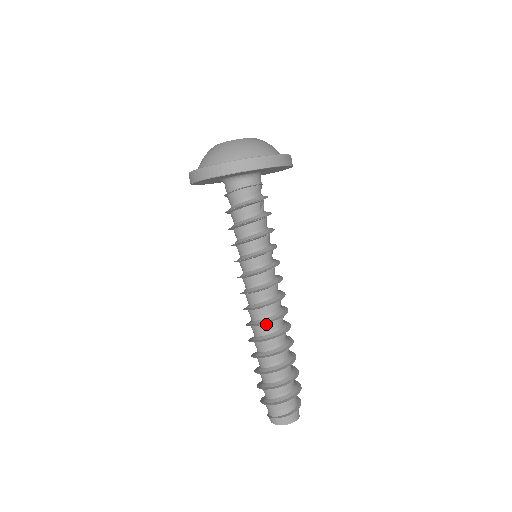
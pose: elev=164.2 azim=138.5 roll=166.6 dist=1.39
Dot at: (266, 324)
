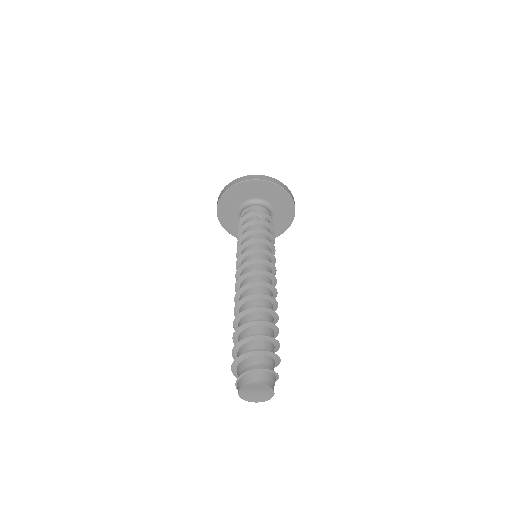
Dot at: (243, 293)
